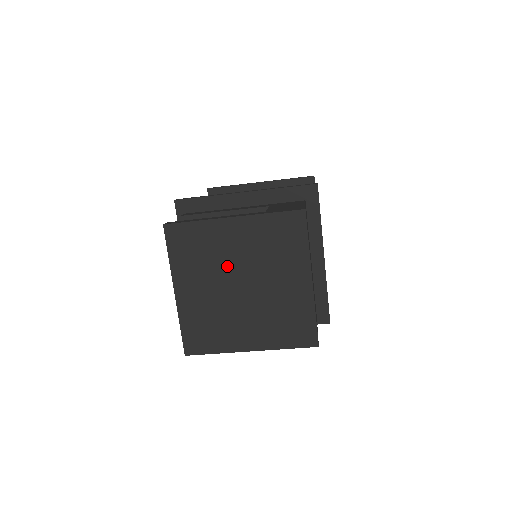
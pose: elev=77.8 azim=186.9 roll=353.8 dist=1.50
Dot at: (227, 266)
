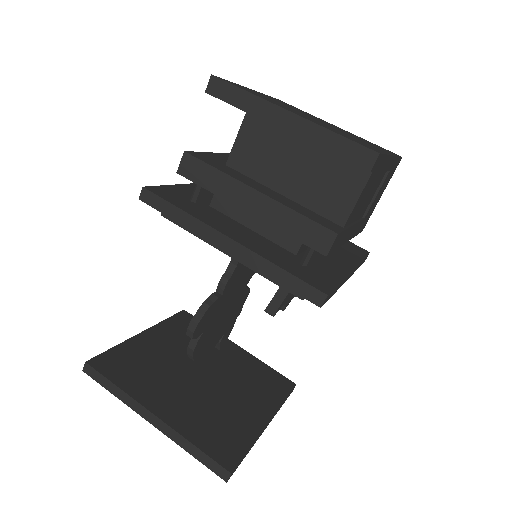
Dot at: occluded
